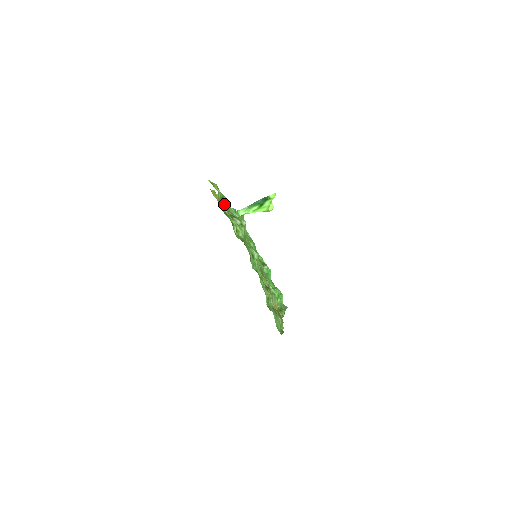
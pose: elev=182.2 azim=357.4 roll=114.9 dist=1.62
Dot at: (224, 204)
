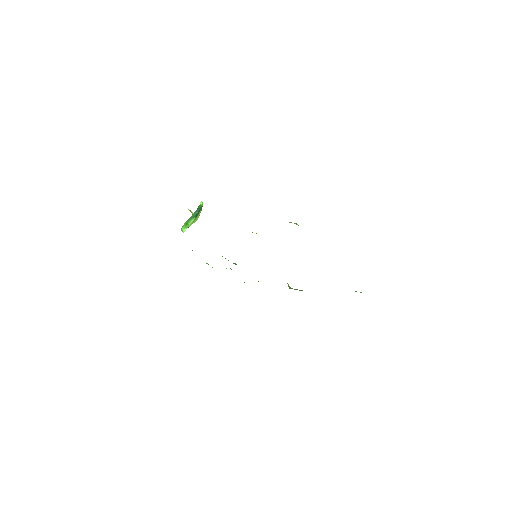
Dot at: occluded
